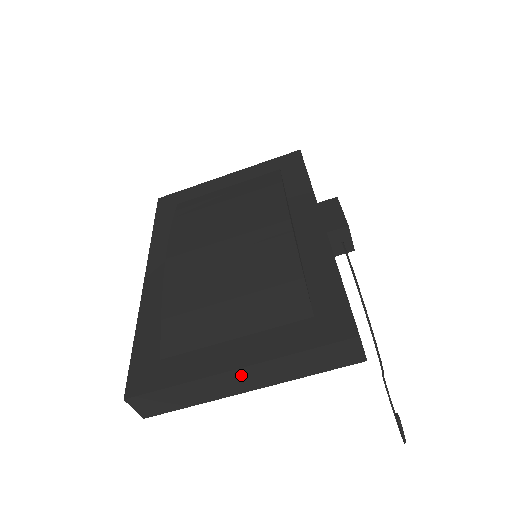
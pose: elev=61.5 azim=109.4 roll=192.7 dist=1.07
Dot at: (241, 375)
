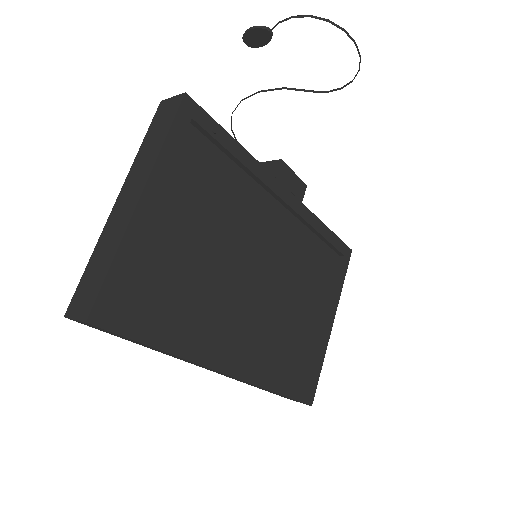
Dot at: (123, 199)
